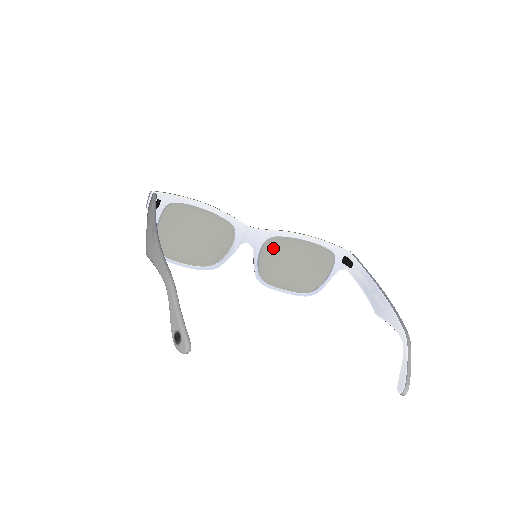
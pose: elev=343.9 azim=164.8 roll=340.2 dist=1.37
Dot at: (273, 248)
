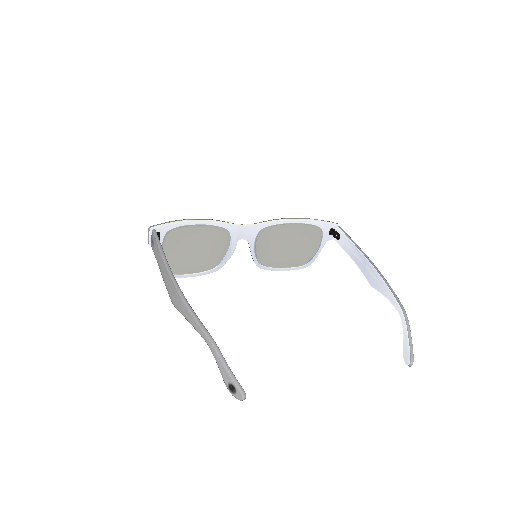
Dot at: (266, 237)
